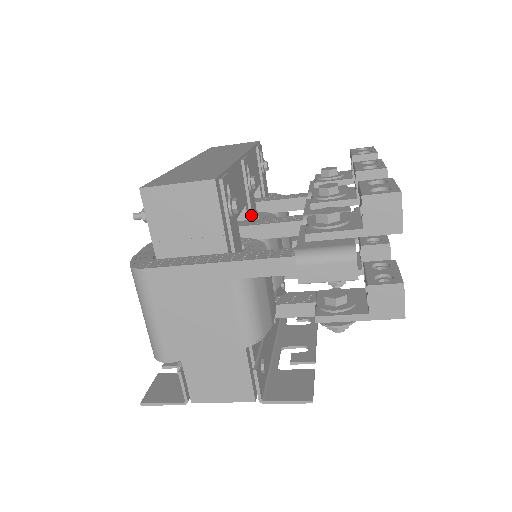
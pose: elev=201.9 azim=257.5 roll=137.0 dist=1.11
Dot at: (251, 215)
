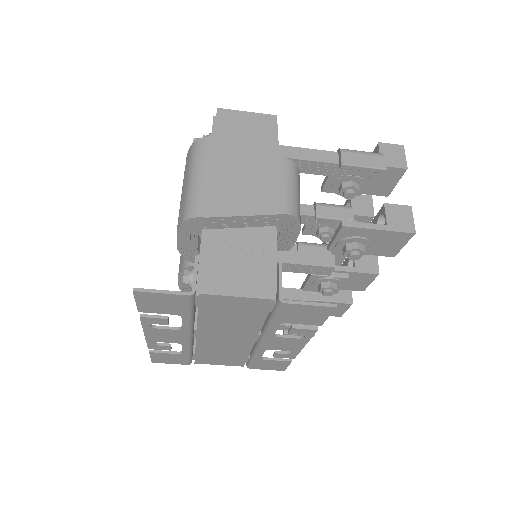
Dot at: occluded
